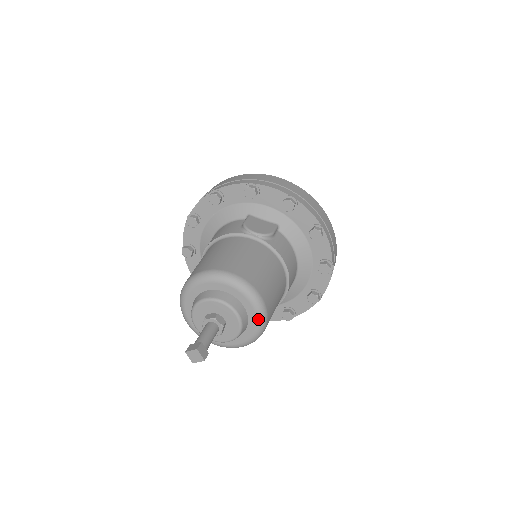
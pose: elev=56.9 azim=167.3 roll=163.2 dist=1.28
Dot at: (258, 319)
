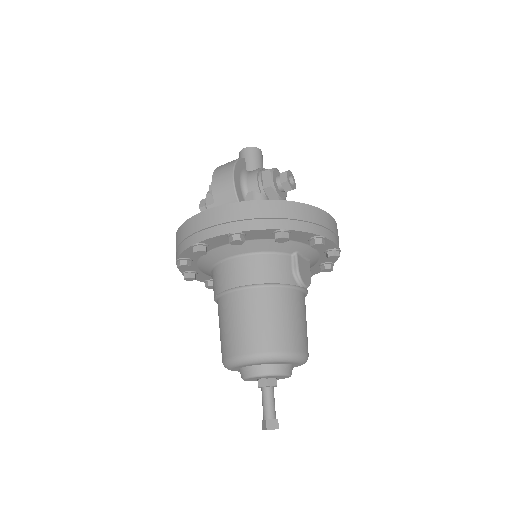
Dot at: occluded
